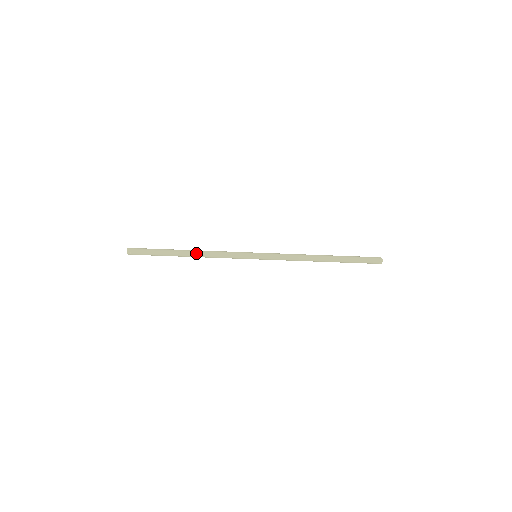
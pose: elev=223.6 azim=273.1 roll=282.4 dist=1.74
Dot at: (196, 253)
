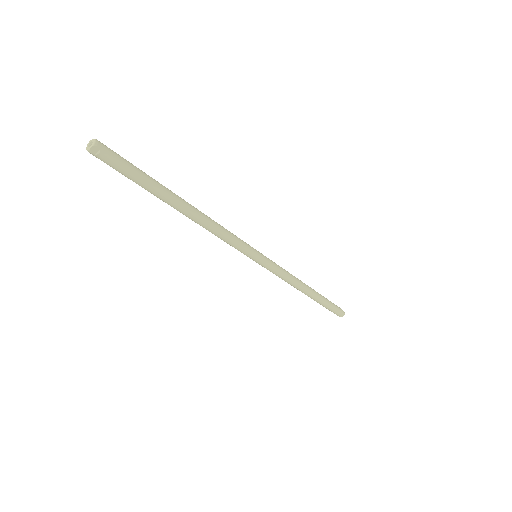
Dot at: (198, 214)
